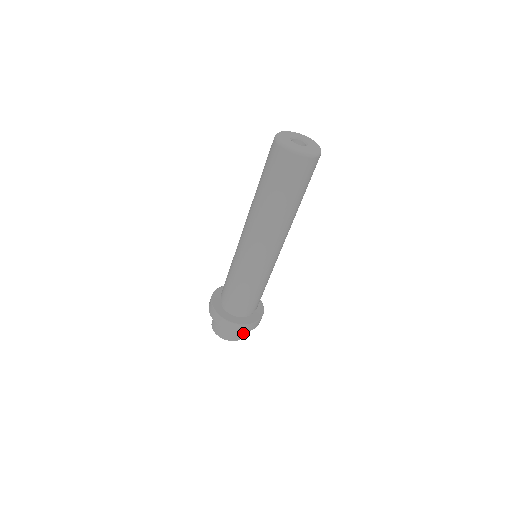
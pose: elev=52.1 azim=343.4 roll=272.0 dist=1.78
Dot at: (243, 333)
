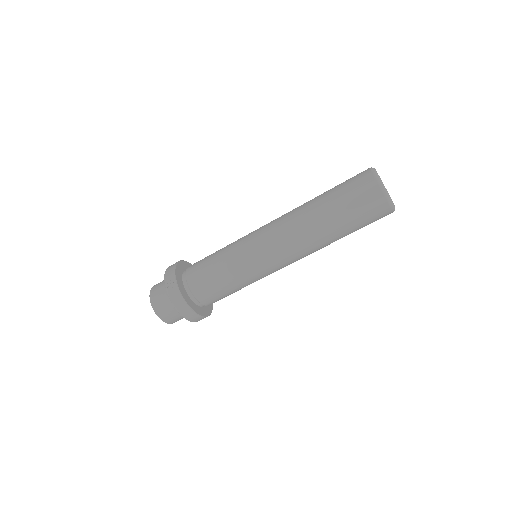
Dot at: occluded
